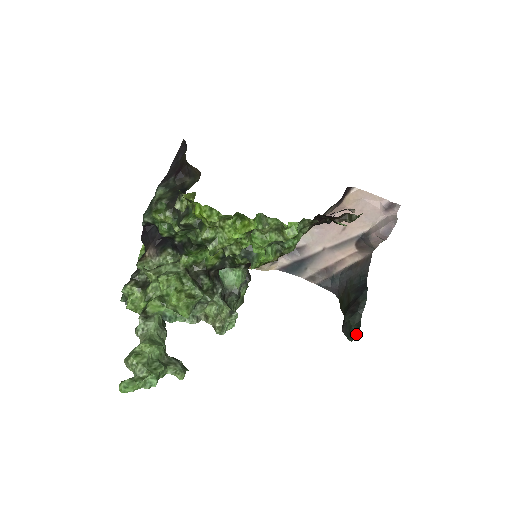
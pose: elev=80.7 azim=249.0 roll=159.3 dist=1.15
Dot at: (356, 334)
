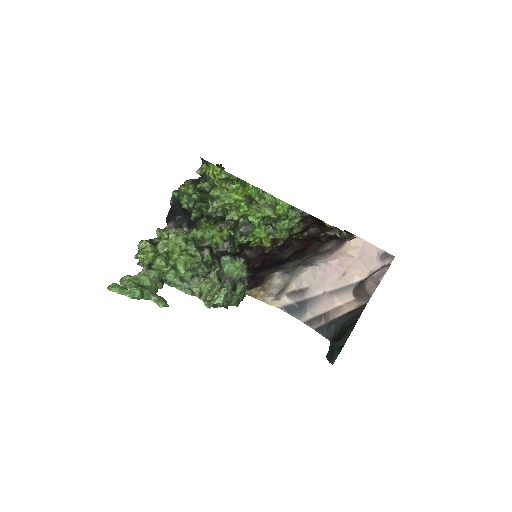
Dot at: (337, 355)
